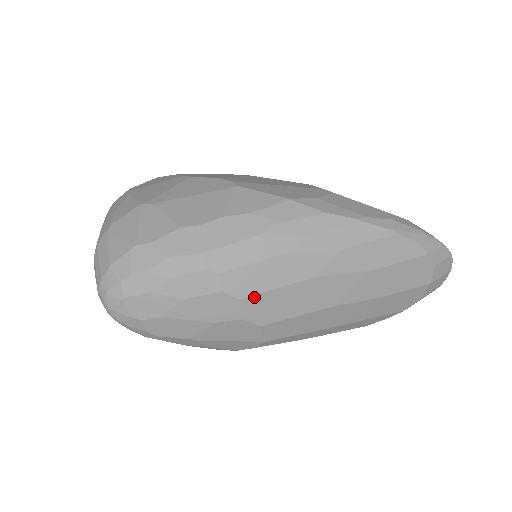
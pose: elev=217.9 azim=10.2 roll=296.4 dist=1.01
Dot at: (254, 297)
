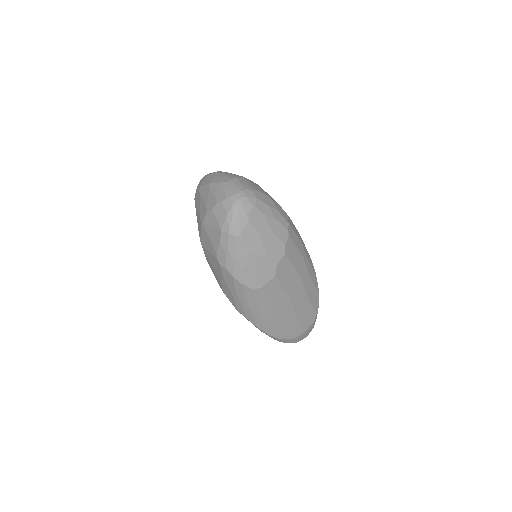
Dot at: (287, 260)
